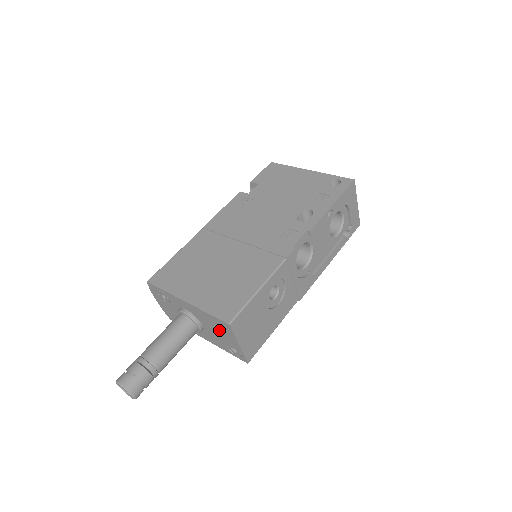
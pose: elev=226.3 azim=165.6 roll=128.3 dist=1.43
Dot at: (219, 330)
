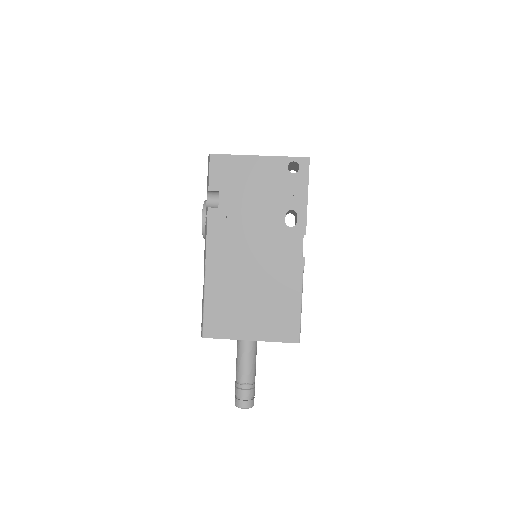
Dot at: occluded
